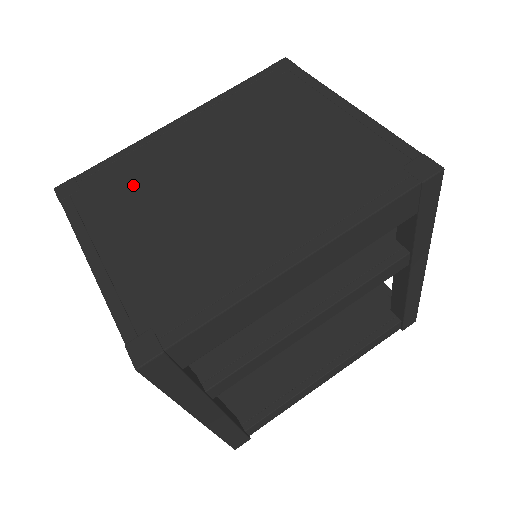
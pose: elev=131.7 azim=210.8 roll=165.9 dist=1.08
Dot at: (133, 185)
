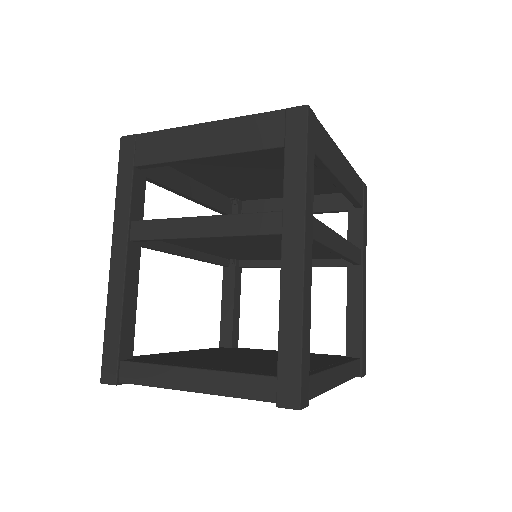
Dot at: occluded
